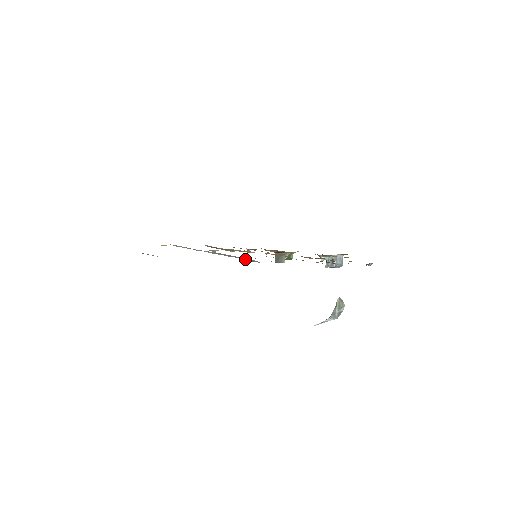
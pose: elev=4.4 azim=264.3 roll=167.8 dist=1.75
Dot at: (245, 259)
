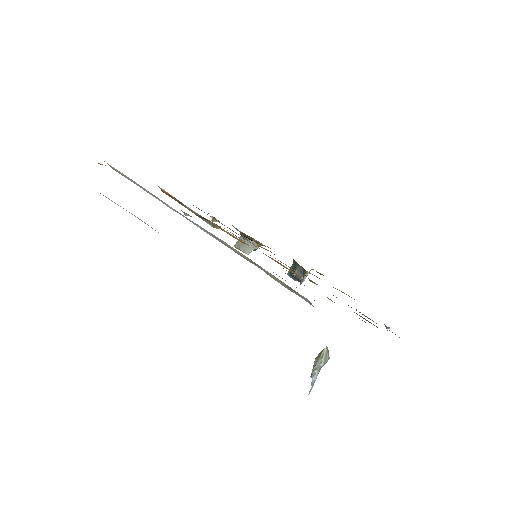
Dot at: (281, 282)
